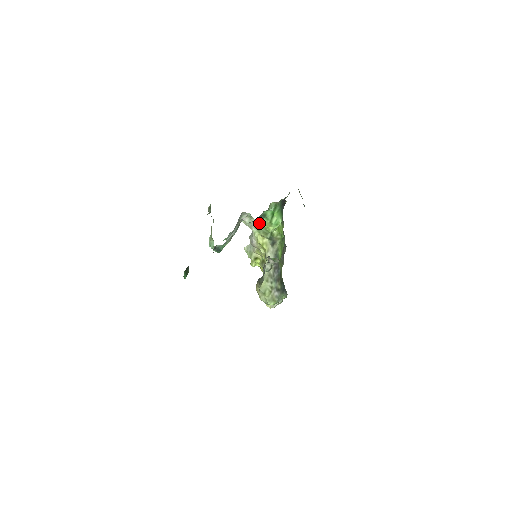
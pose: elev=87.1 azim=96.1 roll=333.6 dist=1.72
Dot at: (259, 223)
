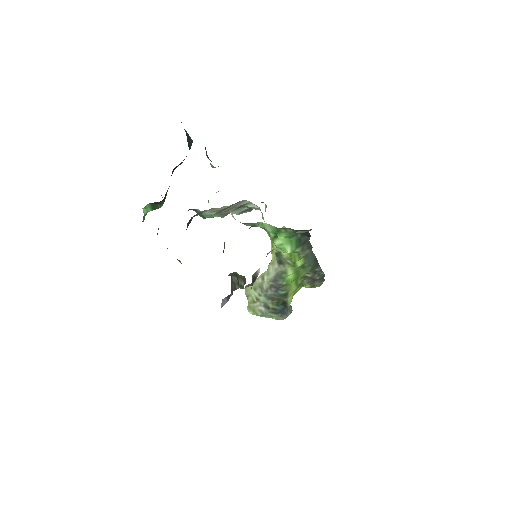
Dot at: occluded
